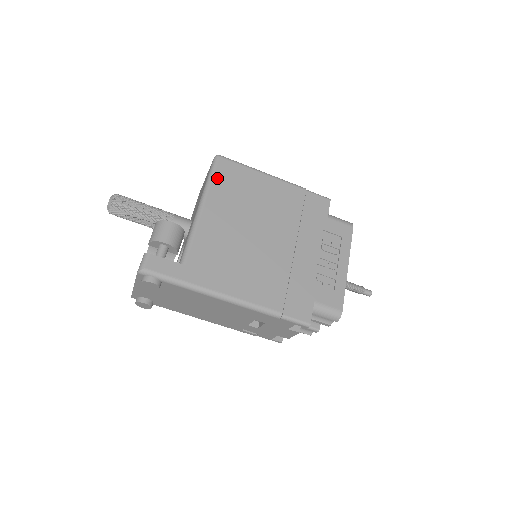
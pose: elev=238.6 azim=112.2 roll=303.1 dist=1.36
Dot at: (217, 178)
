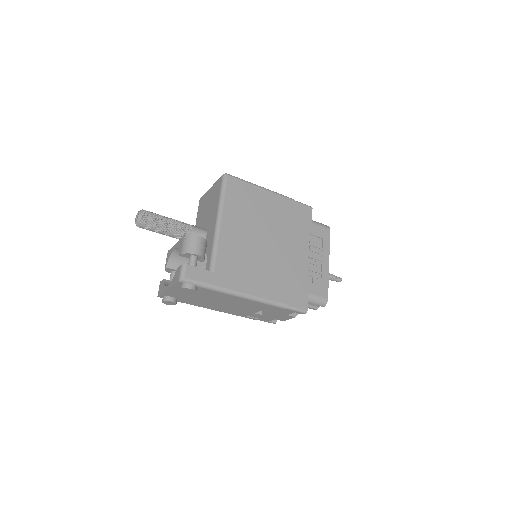
Dot at: (228, 195)
